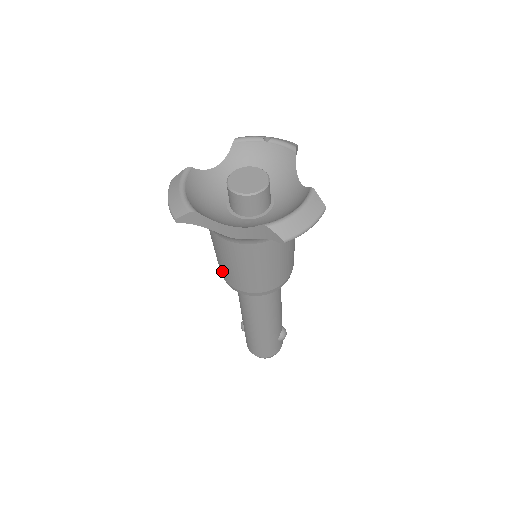
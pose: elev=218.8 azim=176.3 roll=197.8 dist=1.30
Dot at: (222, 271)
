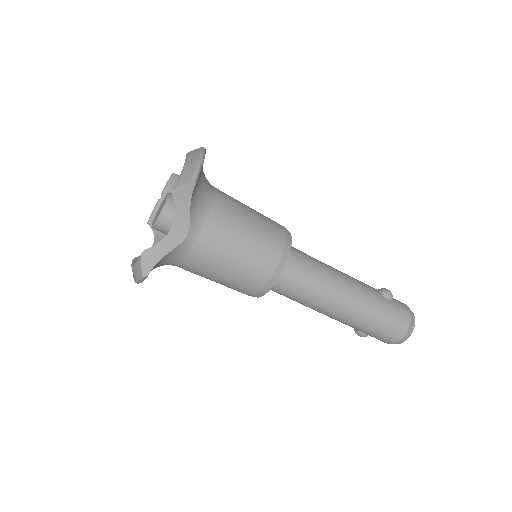
Dot at: (244, 287)
